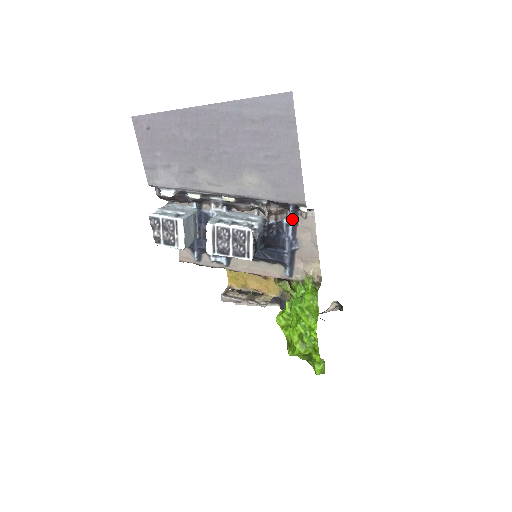
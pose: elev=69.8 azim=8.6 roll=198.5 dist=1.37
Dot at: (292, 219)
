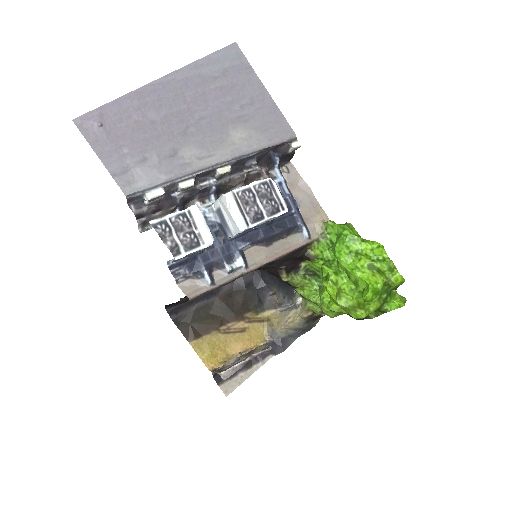
Dot at: (281, 176)
